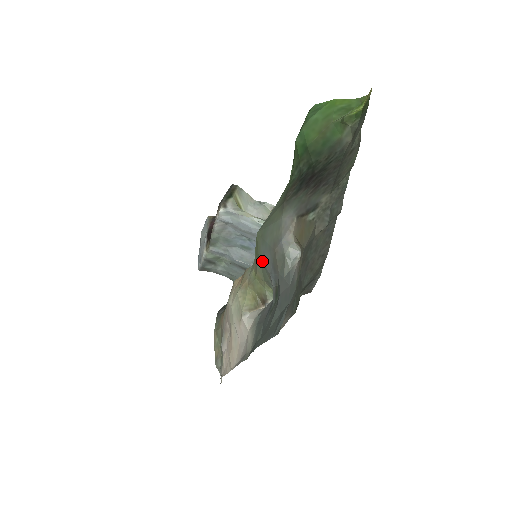
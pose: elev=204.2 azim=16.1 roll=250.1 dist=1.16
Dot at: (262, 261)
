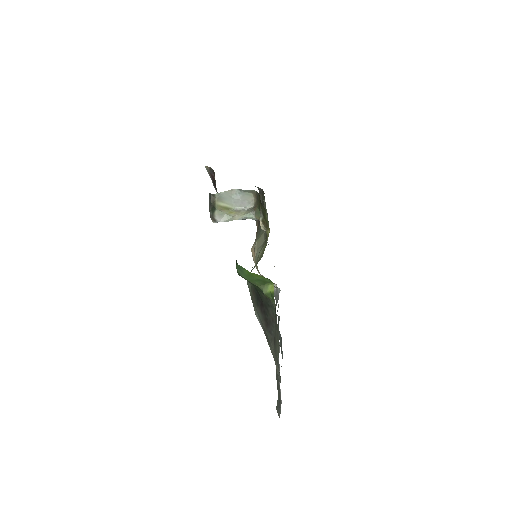
Dot at: occluded
